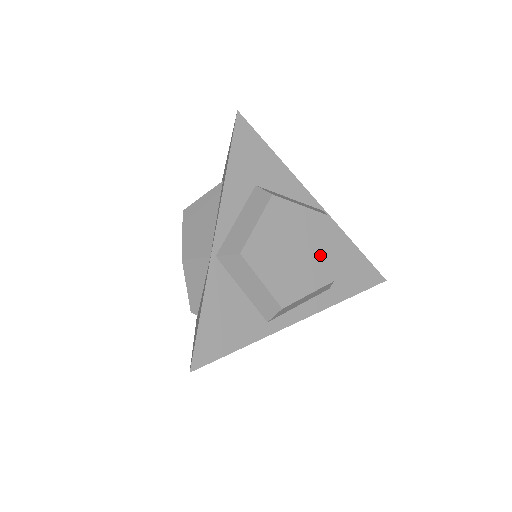
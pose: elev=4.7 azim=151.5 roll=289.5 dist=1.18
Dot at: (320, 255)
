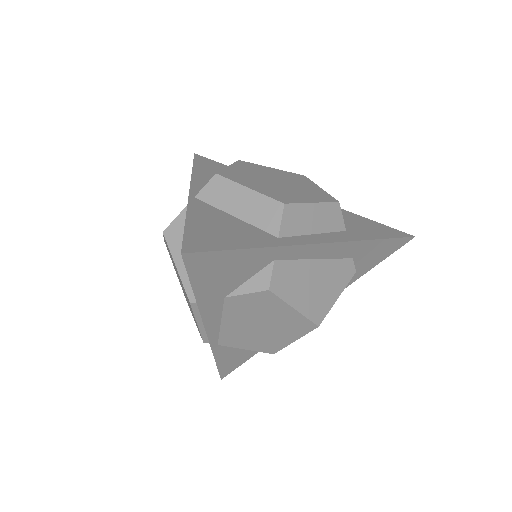
Dot at: (311, 189)
